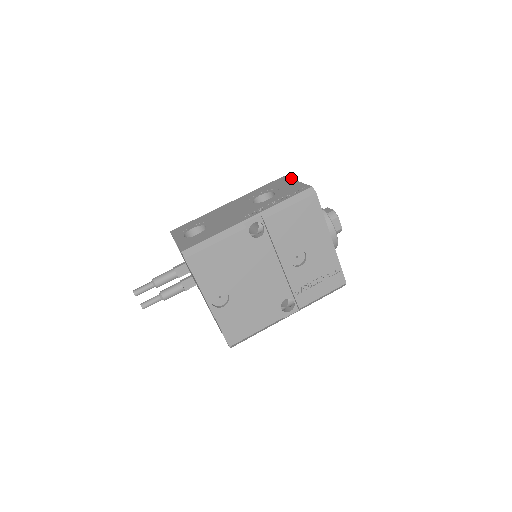
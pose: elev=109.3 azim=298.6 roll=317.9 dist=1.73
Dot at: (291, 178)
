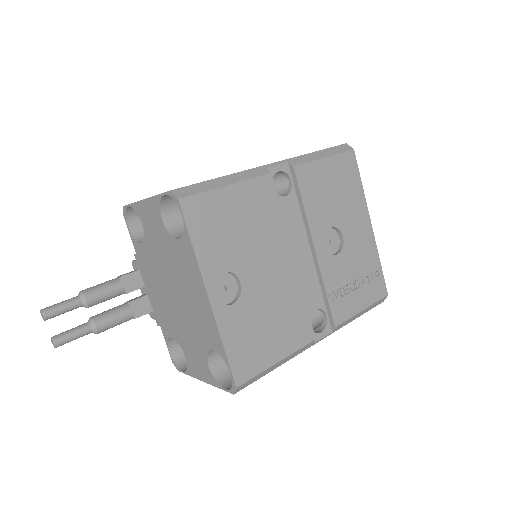
Dot at: occluded
